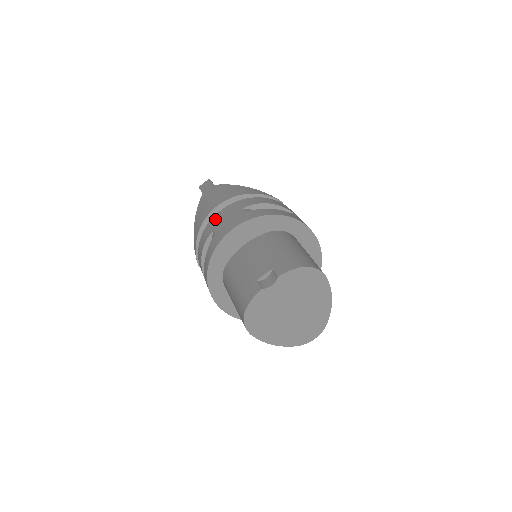
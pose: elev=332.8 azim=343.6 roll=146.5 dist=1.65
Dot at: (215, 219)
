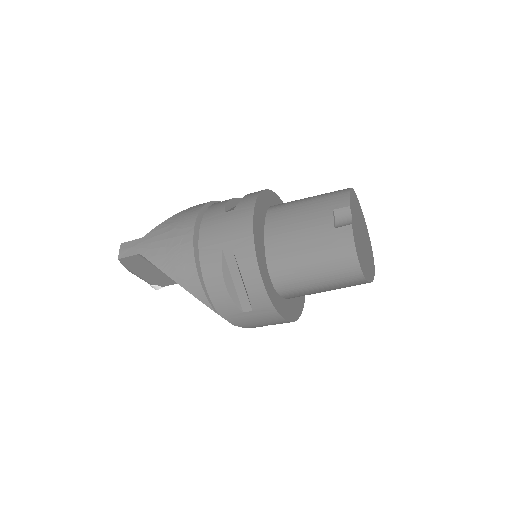
Dot at: (206, 244)
